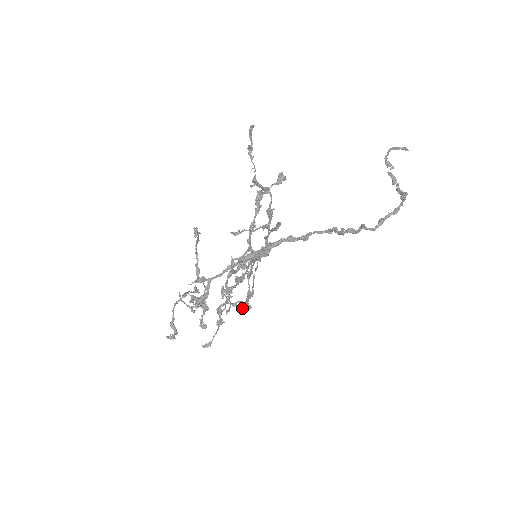
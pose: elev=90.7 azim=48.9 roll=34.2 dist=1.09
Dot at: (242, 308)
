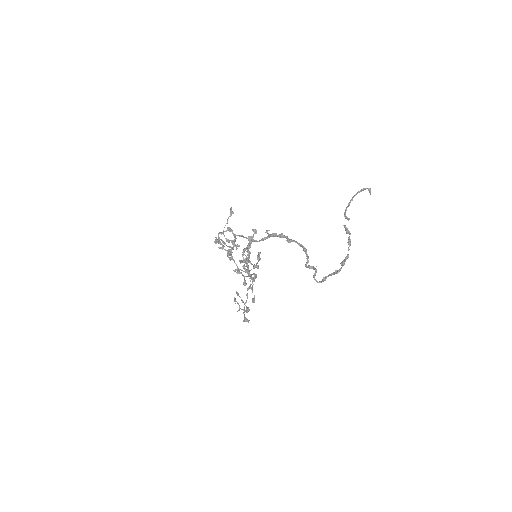
Dot at: (246, 308)
